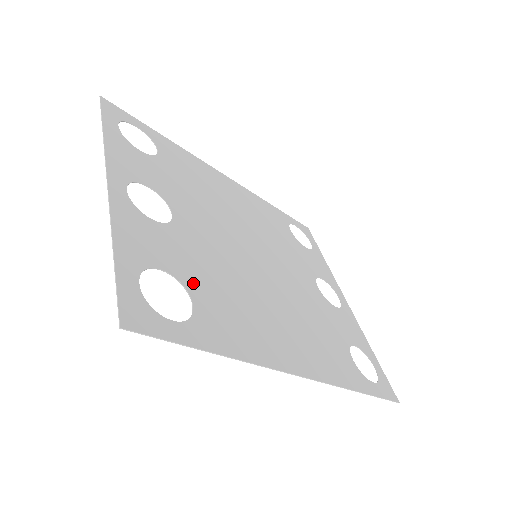
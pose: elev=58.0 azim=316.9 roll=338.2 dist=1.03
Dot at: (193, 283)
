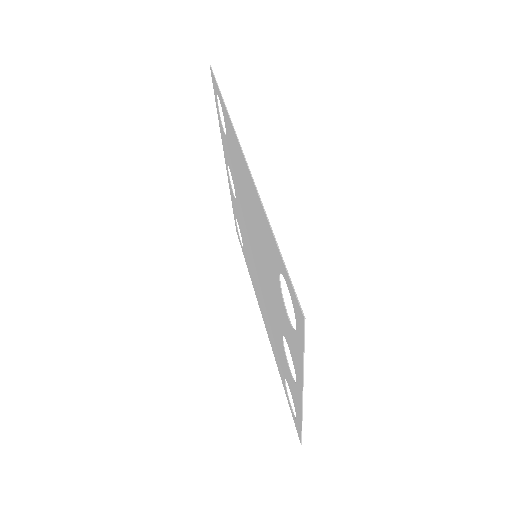
Dot at: occluded
